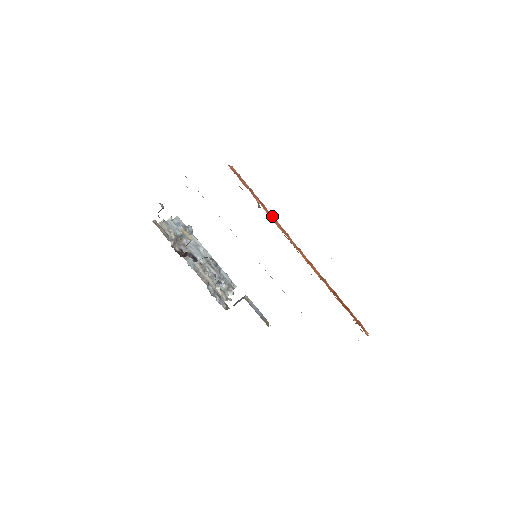
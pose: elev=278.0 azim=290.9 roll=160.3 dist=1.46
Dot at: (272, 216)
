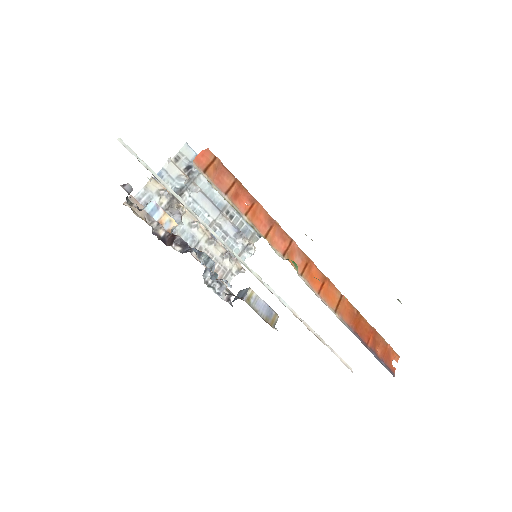
Dot at: (271, 220)
